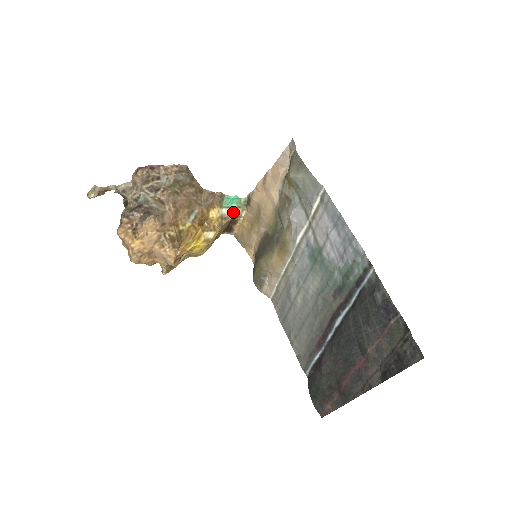
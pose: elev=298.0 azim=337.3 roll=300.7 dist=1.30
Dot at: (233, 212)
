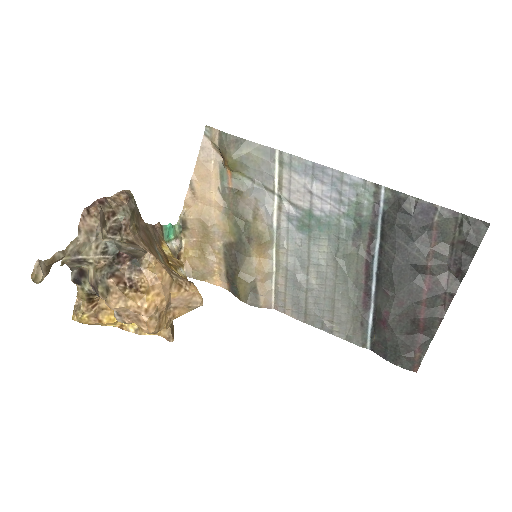
Dot at: (175, 245)
